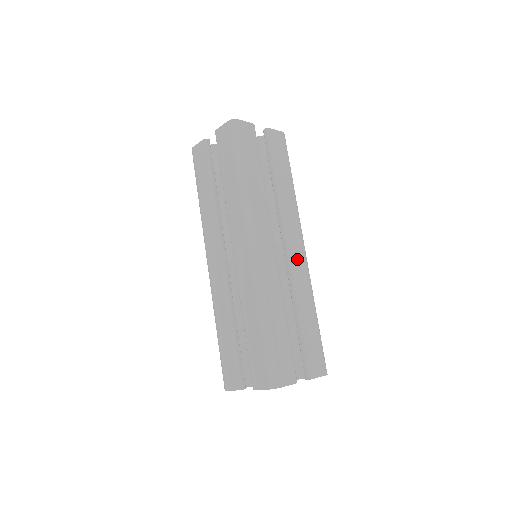
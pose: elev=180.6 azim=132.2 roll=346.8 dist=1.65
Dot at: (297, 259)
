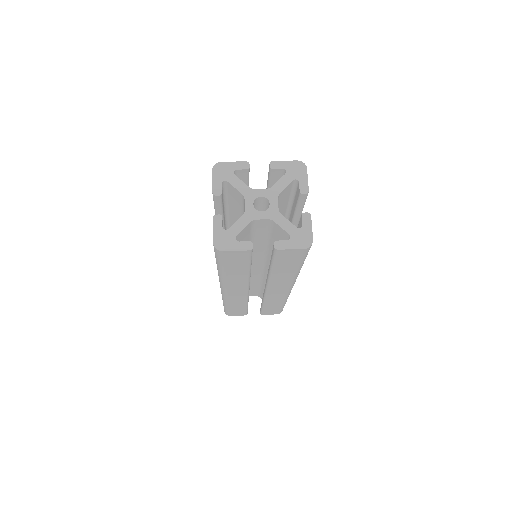
Dot at: (275, 293)
